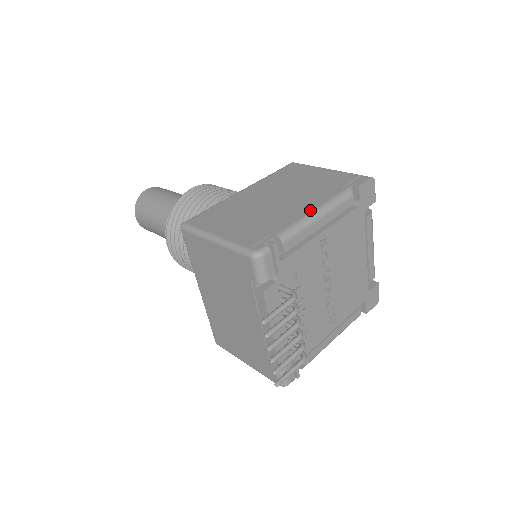
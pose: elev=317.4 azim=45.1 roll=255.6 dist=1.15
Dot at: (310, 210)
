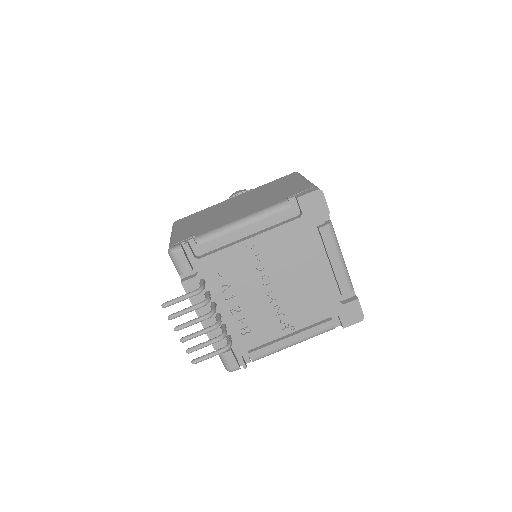
Dot at: (239, 218)
